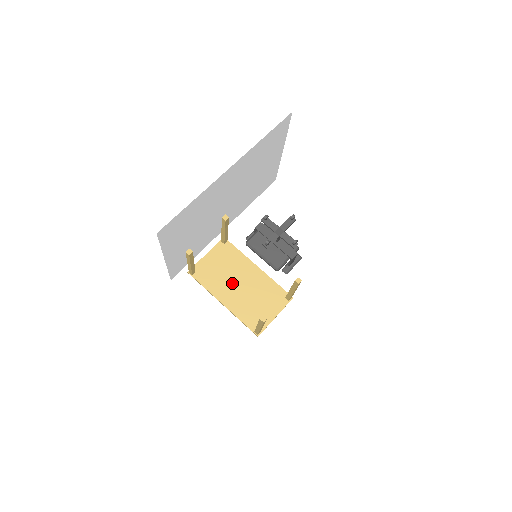
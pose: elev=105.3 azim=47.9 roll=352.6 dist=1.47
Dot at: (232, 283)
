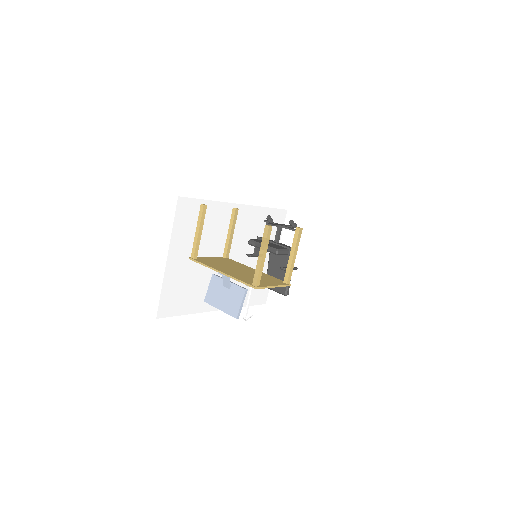
Dot at: (231, 268)
